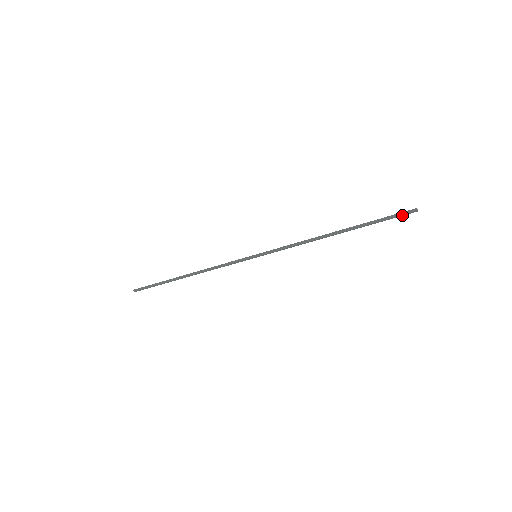
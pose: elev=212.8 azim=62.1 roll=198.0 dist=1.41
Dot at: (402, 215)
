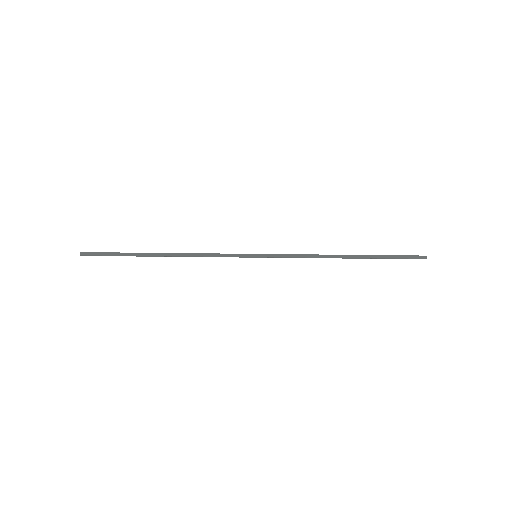
Dot at: (412, 258)
